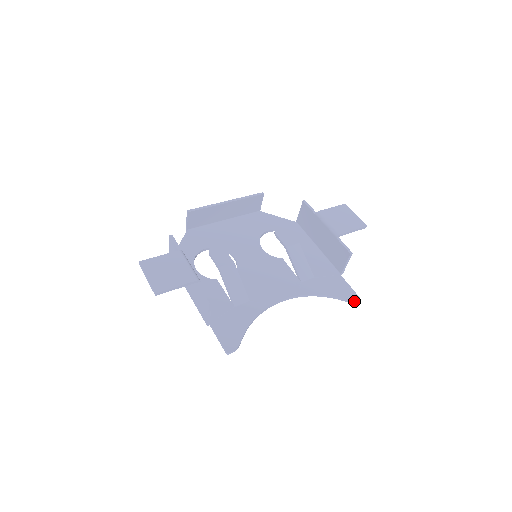
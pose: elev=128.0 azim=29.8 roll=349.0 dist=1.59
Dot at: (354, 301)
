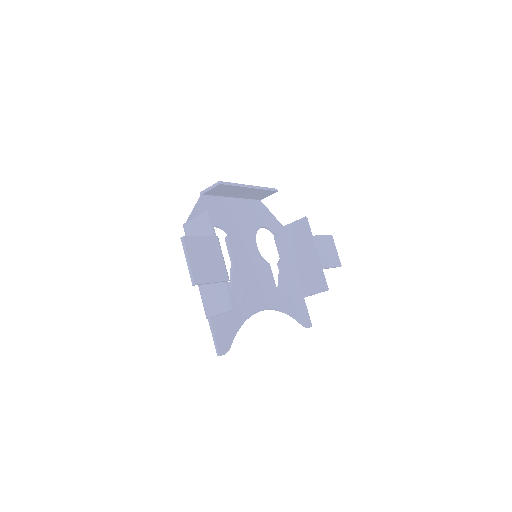
Dot at: (307, 327)
